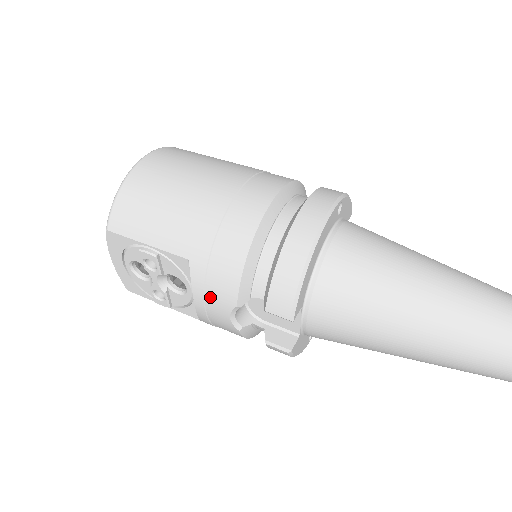
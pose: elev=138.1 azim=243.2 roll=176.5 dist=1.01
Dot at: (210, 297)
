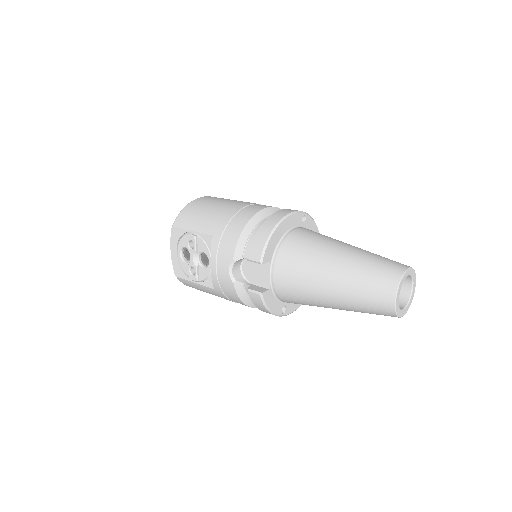
Dot at: (220, 257)
